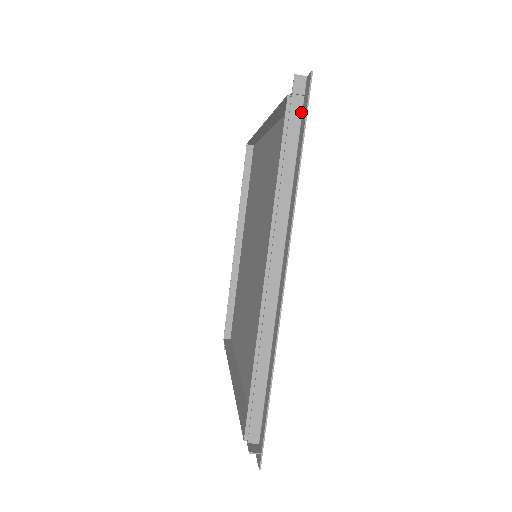
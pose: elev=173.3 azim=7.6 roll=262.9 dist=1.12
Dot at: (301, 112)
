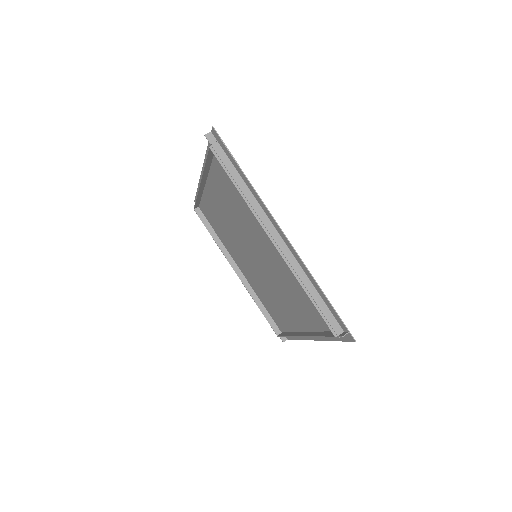
Dot at: (222, 150)
